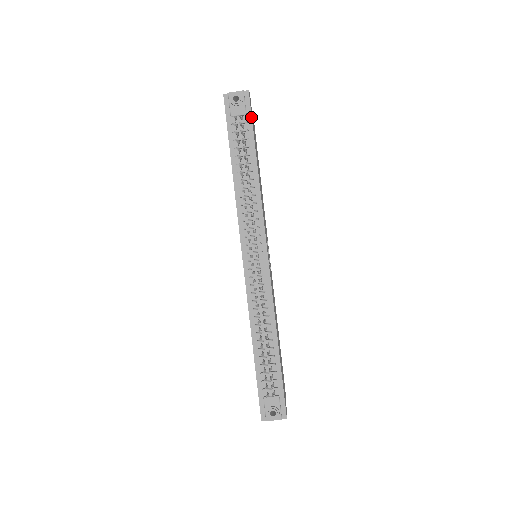
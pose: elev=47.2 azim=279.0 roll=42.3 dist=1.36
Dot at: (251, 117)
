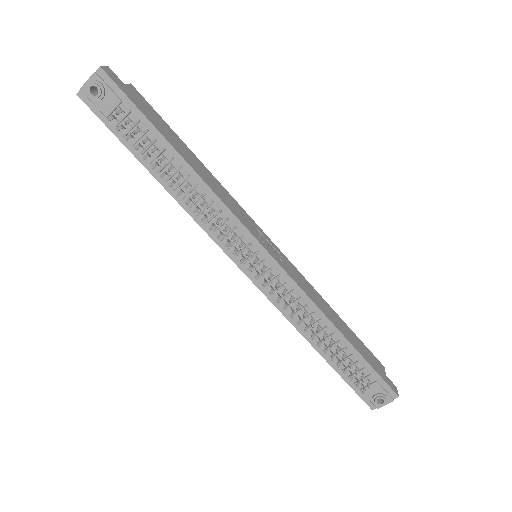
Dot at: (130, 101)
